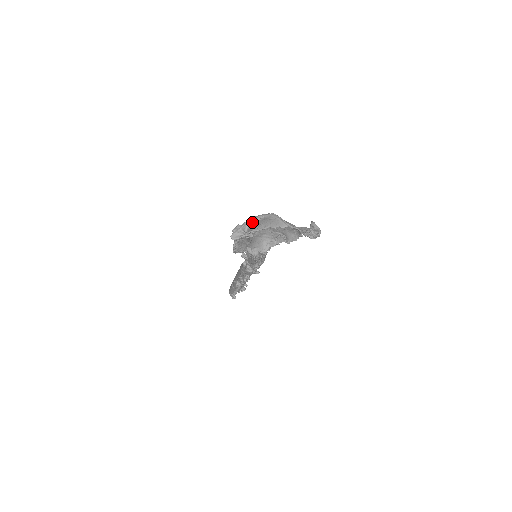
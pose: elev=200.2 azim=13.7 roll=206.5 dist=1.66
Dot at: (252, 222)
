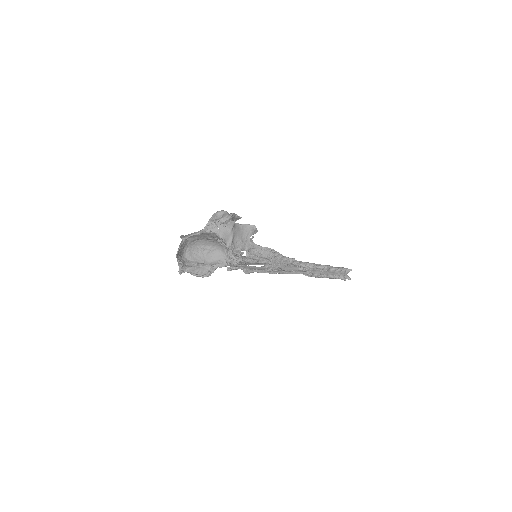
Dot at: (181, 252)
